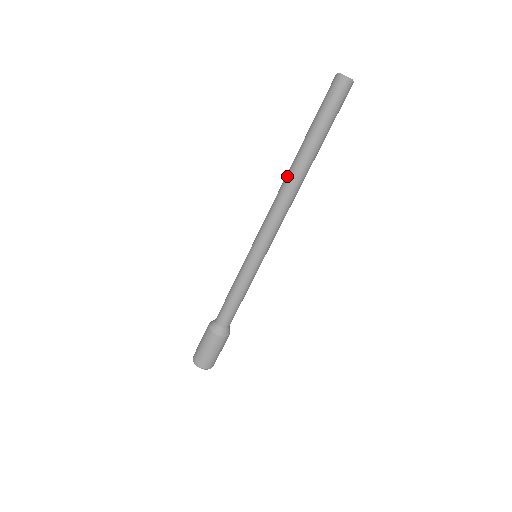
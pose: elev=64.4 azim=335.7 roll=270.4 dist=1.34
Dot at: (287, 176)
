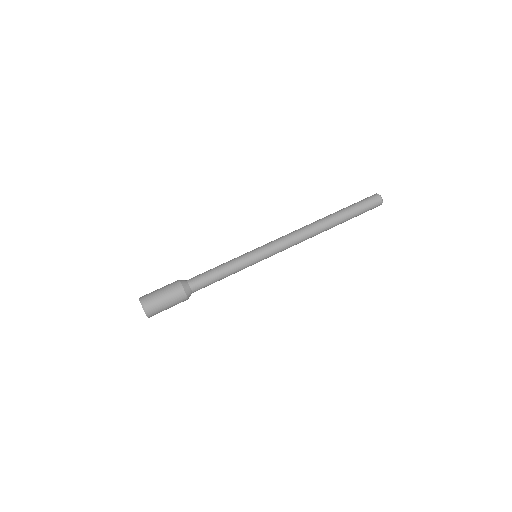
Dot at: (313, 222)
